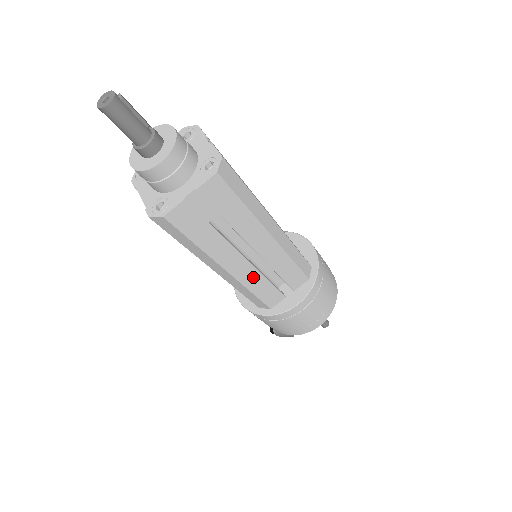
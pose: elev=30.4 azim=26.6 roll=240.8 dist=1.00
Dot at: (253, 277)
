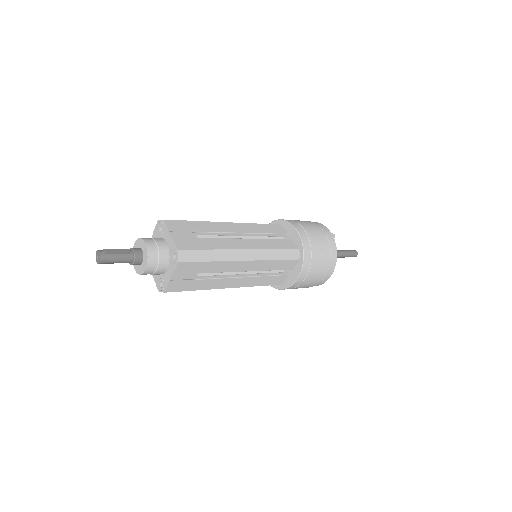
Dot at: (252, 280)
